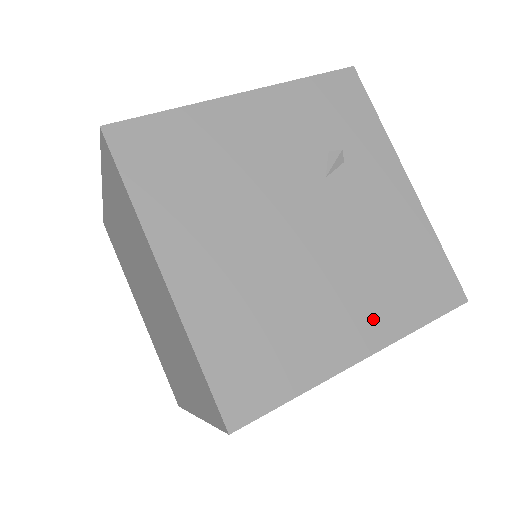
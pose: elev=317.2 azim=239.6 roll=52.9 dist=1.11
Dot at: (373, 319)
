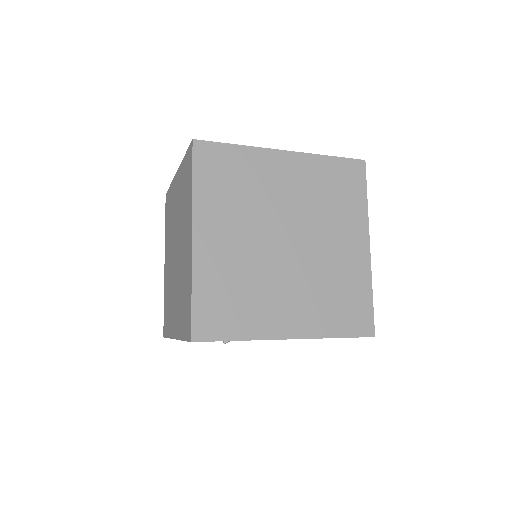
Dot at: occluded
